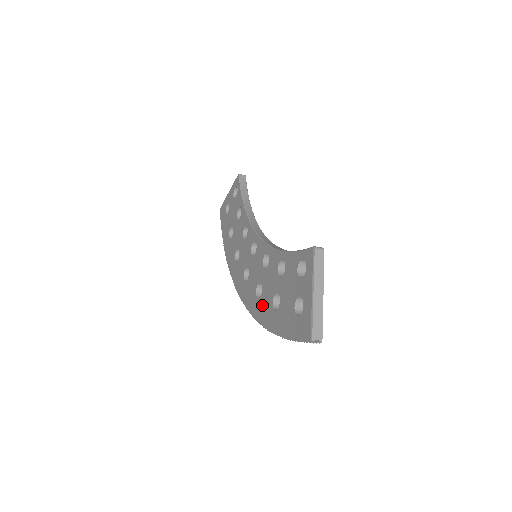
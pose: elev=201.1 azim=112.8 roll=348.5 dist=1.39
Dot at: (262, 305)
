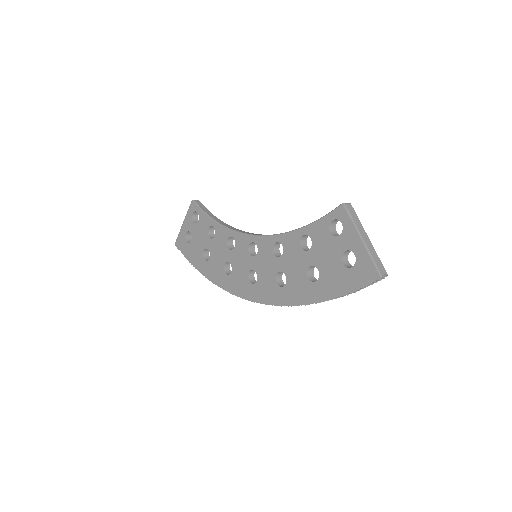
Dot at: (293, 288)
